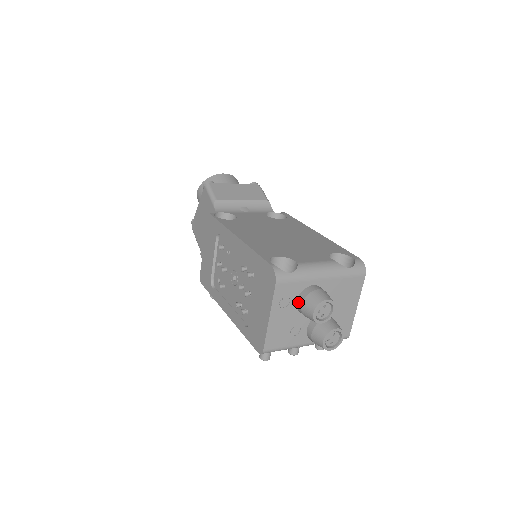
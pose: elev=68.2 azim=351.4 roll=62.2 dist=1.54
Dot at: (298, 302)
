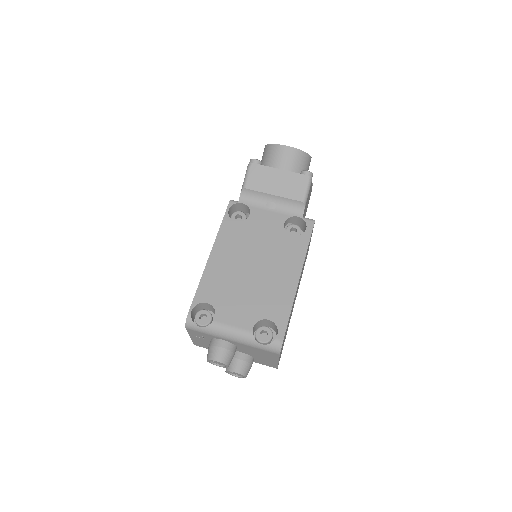
Dot at: (210, 342)
